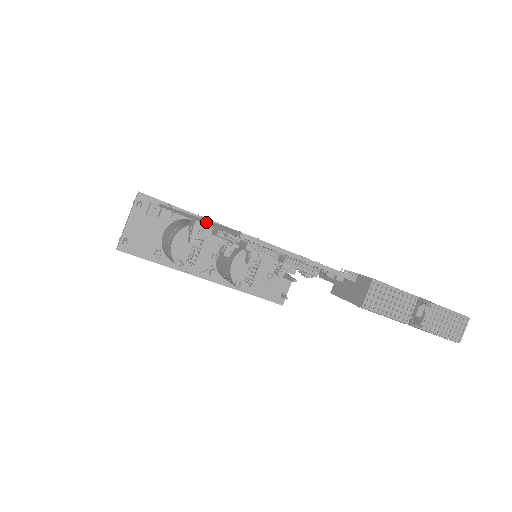
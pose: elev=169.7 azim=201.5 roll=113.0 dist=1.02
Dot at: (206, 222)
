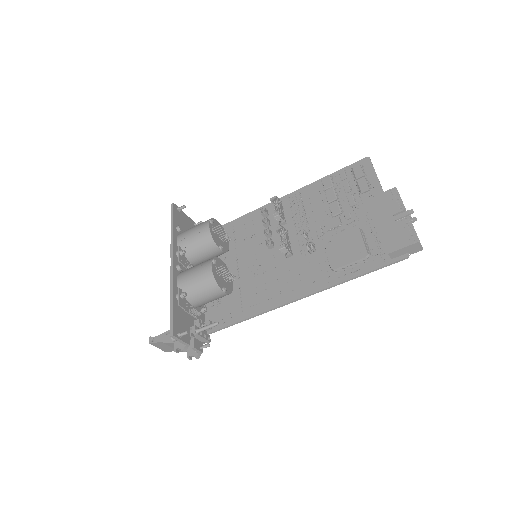
Dot at: (320, 180)
